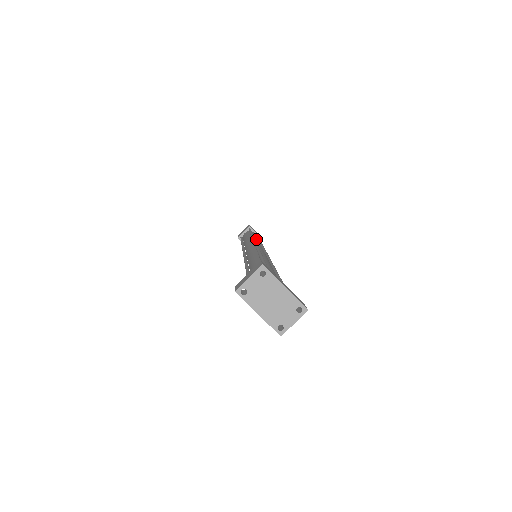
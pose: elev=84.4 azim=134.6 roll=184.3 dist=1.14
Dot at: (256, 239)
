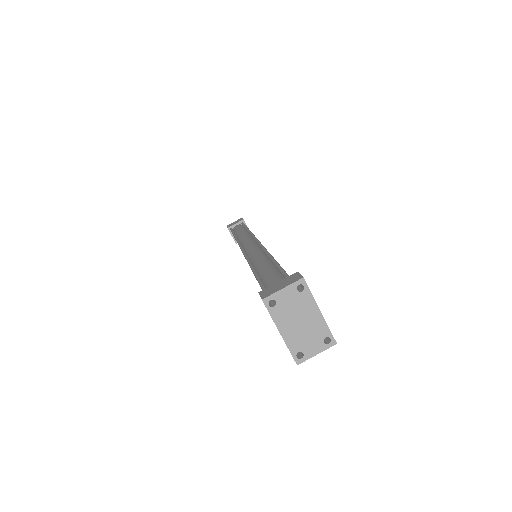
Dot at: occluded
